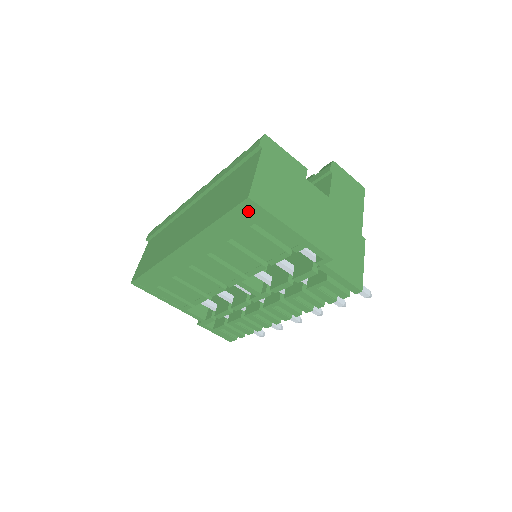
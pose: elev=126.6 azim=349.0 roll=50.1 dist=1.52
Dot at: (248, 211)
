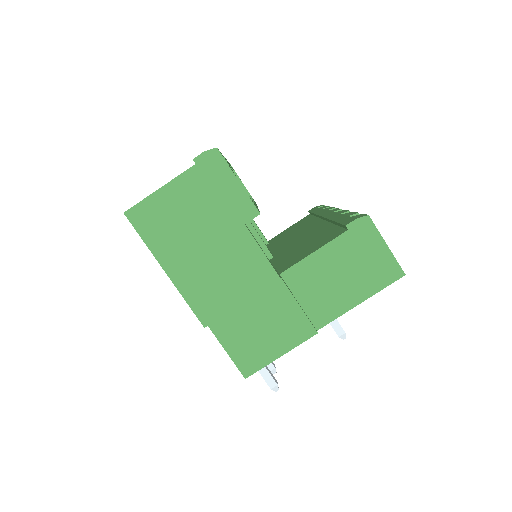
Dot at: occluded
